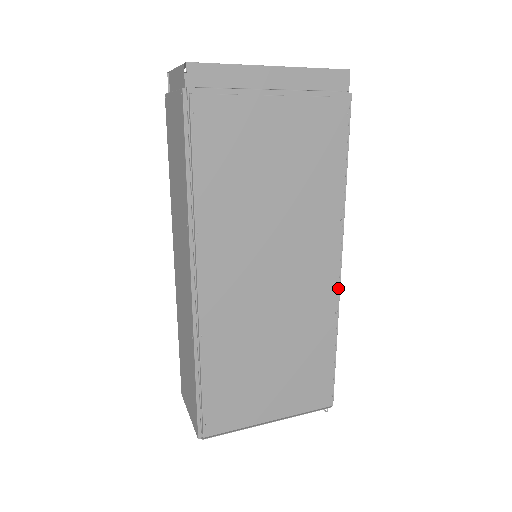
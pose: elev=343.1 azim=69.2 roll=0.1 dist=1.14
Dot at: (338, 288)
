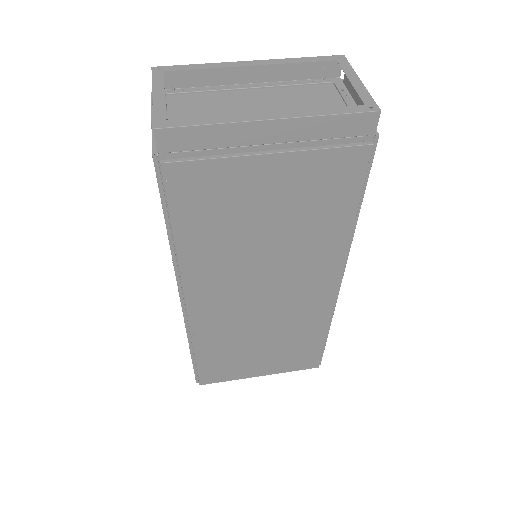
Dot at: (334, 300)
